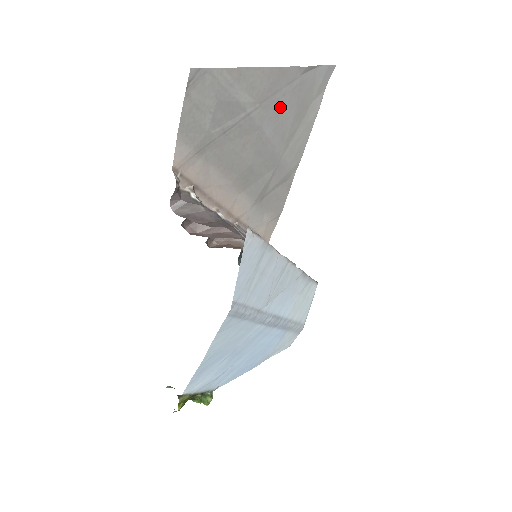
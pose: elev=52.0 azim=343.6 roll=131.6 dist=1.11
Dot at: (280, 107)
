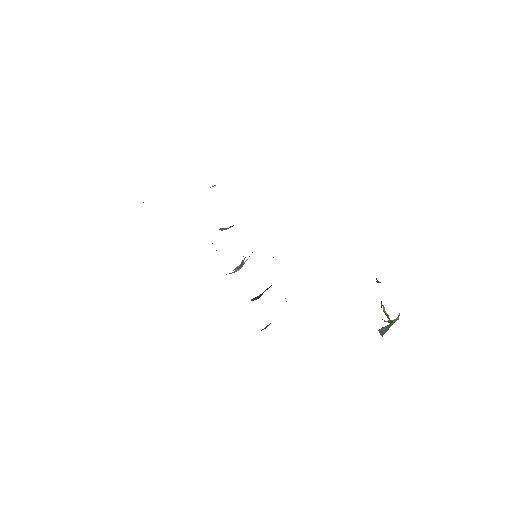
Dot at: occluded
